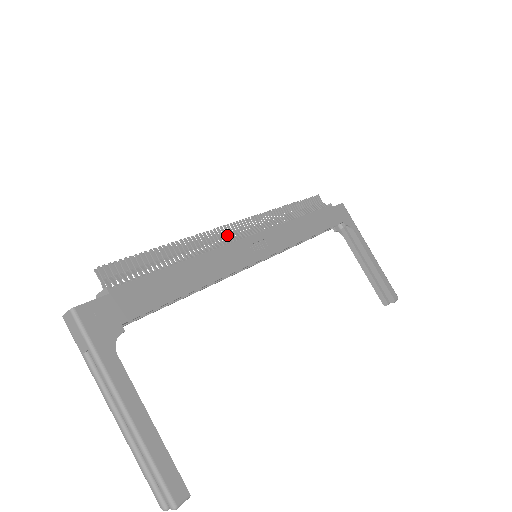
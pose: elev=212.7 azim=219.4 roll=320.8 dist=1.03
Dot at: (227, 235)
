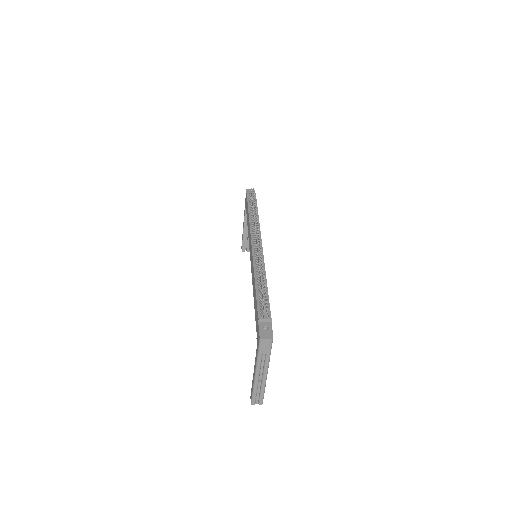
Dot at: occluded
